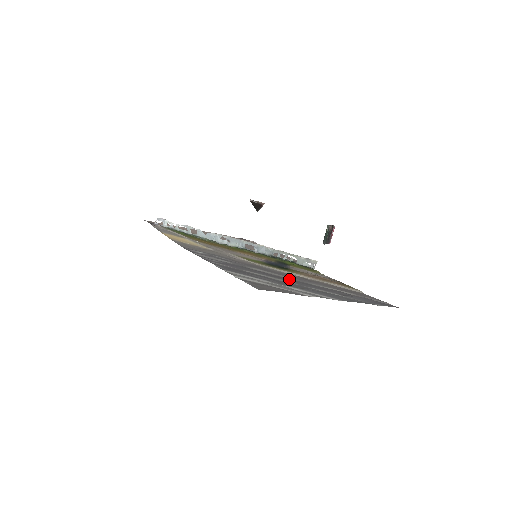
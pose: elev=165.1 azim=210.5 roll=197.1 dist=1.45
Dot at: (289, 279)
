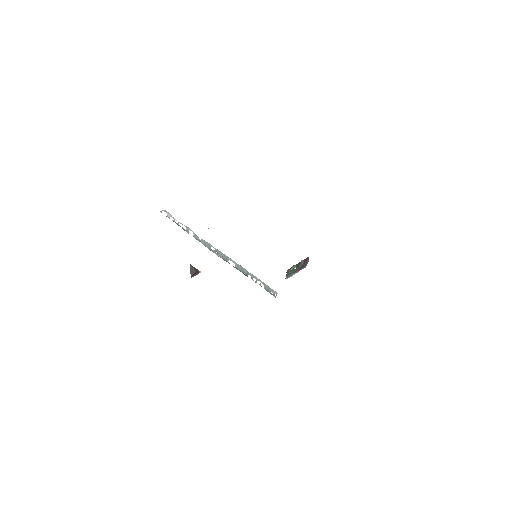
Dot at: occluded
